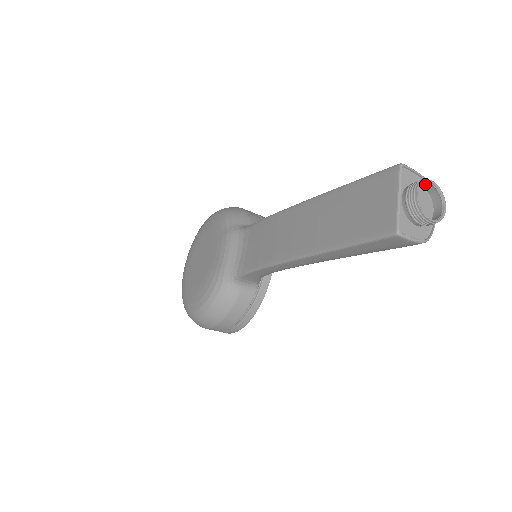
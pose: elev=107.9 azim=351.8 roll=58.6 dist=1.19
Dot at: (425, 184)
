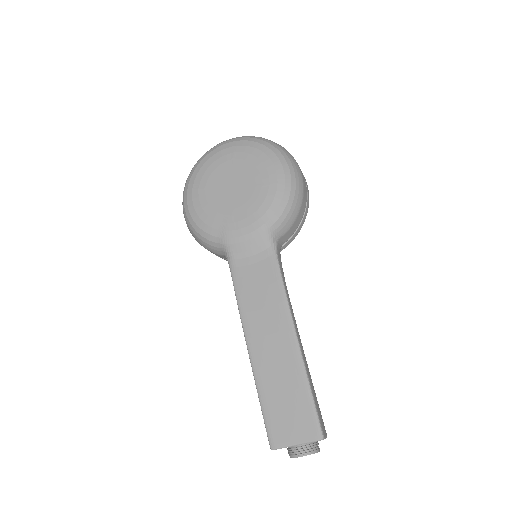
Dot at: (317, 447)
